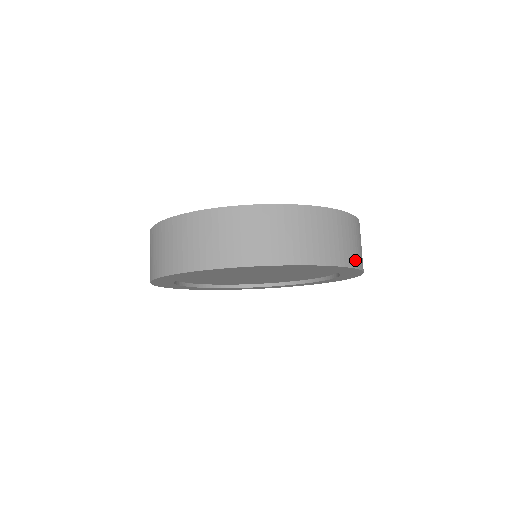
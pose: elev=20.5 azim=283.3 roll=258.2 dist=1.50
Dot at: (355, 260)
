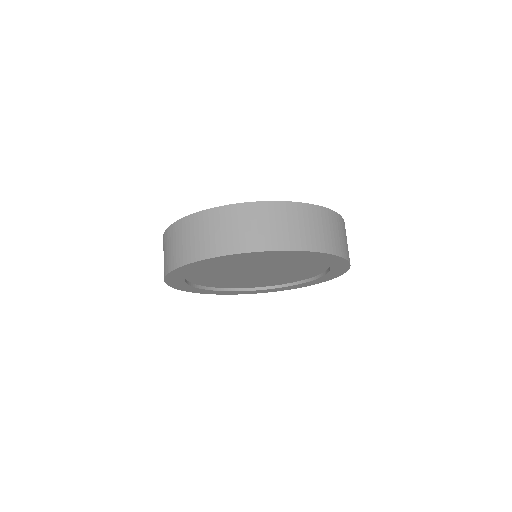
Dot at: occluded
